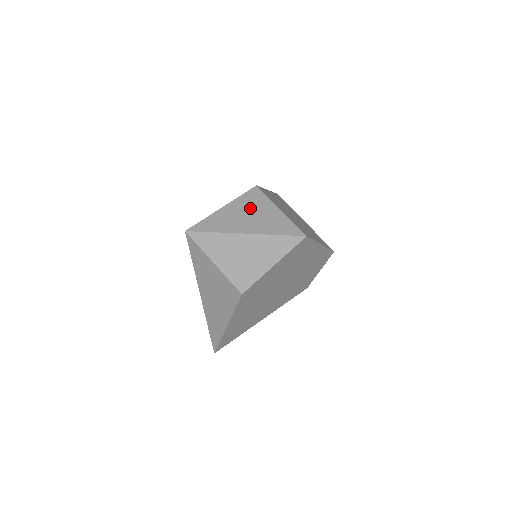
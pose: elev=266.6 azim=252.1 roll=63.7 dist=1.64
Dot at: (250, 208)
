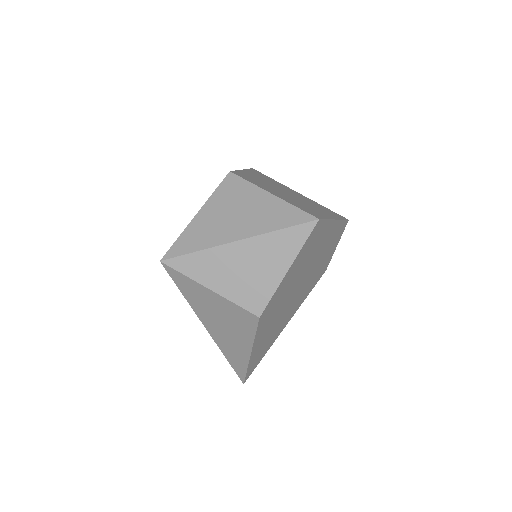
Dot at: (232, 204)
